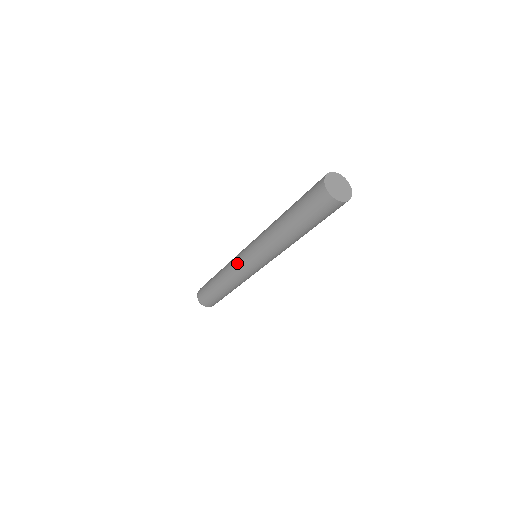
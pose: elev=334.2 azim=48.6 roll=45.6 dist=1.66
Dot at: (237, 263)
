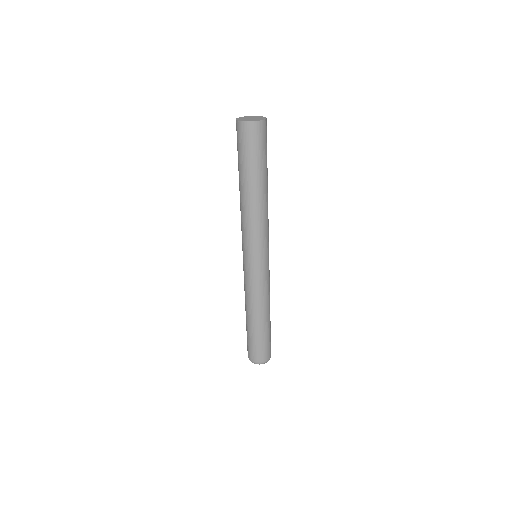
Dot at: occluded
